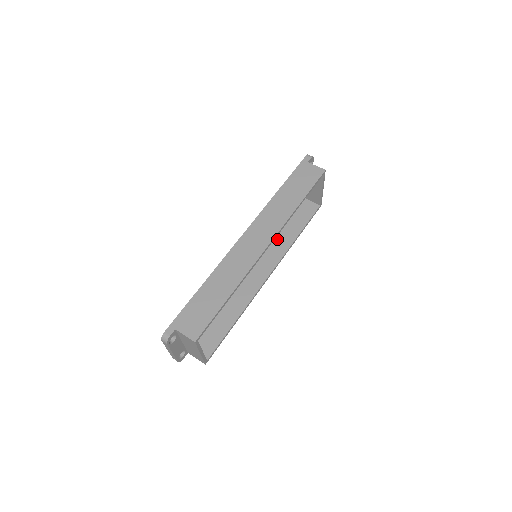
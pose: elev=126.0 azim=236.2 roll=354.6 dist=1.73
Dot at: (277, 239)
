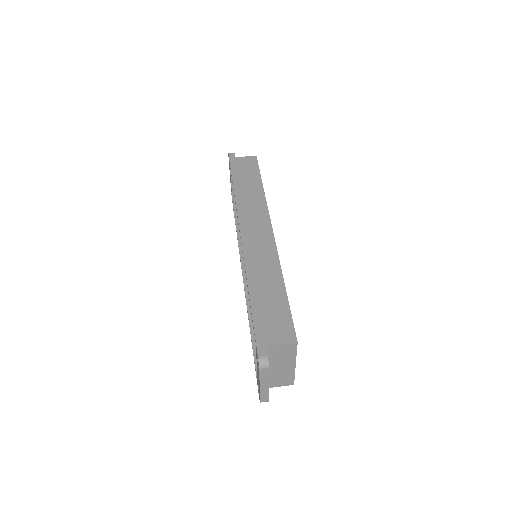
Dot at: occluded
